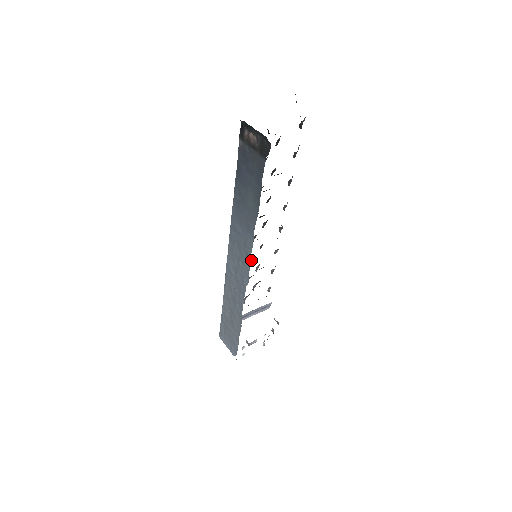
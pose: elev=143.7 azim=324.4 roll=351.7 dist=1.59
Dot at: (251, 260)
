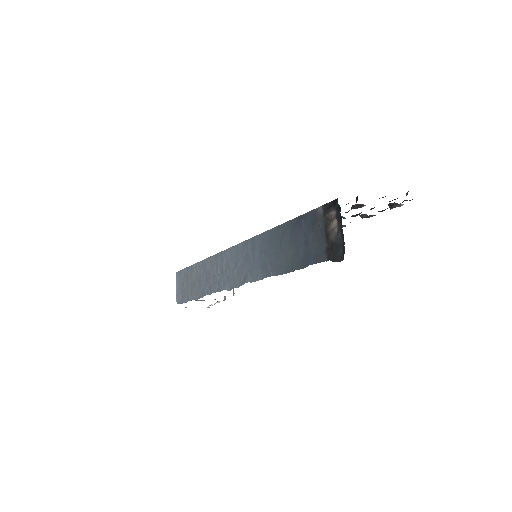
Dot at: occluded
